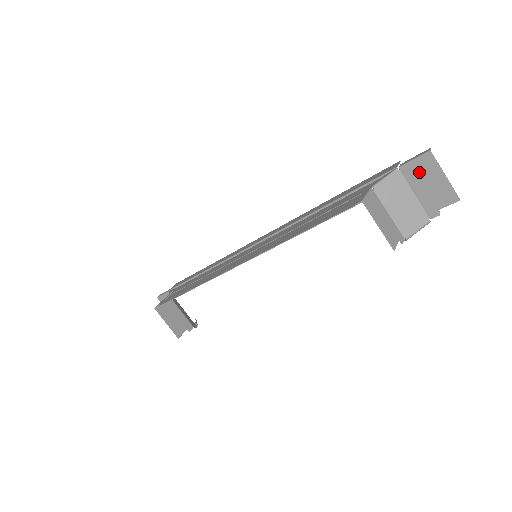
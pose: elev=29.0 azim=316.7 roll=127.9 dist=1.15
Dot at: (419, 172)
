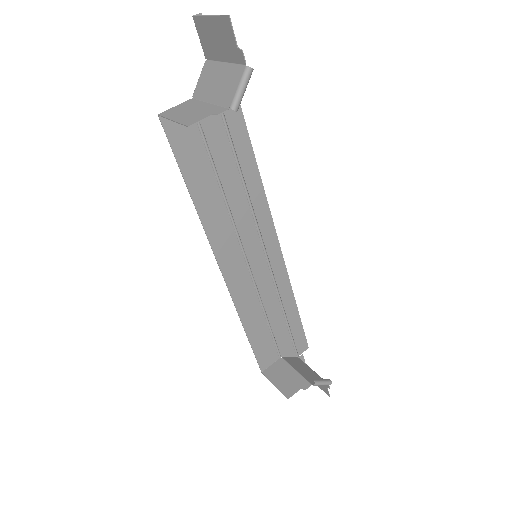
Dot at: (207, 42)
